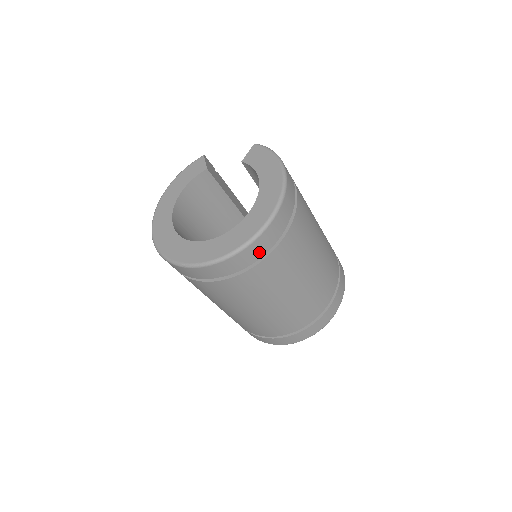
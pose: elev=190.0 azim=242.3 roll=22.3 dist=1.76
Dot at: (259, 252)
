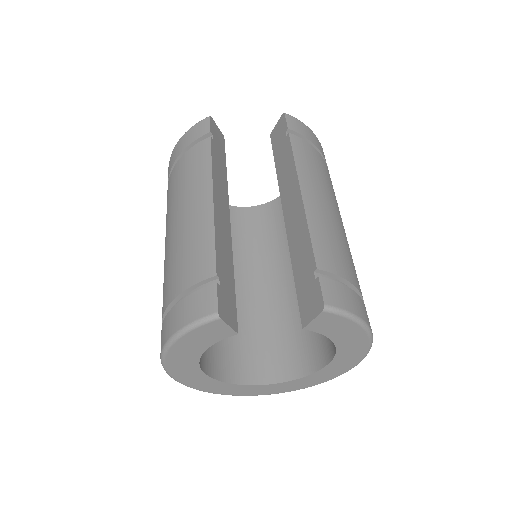
Dot at: occluded
